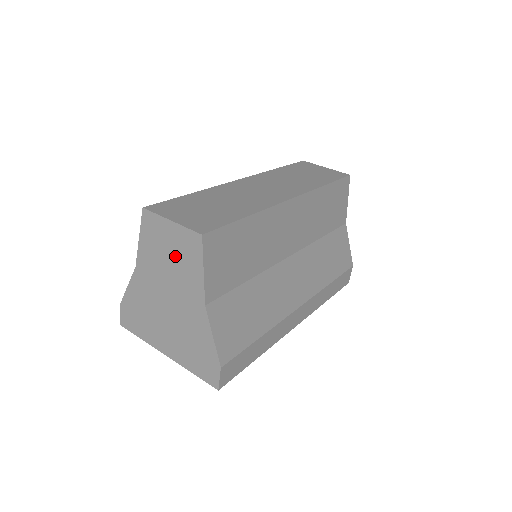
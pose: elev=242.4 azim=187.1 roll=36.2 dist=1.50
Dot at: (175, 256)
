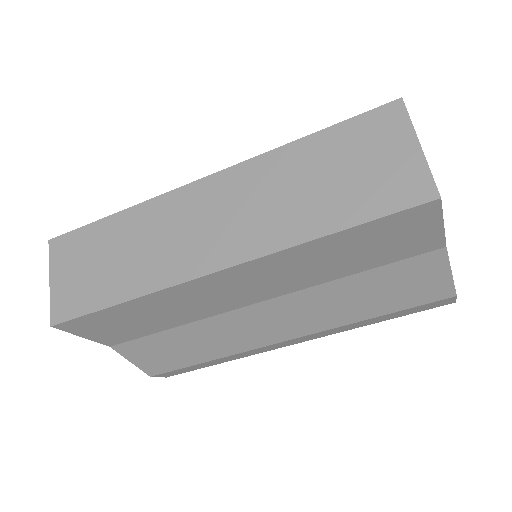
Dot at: occluded
